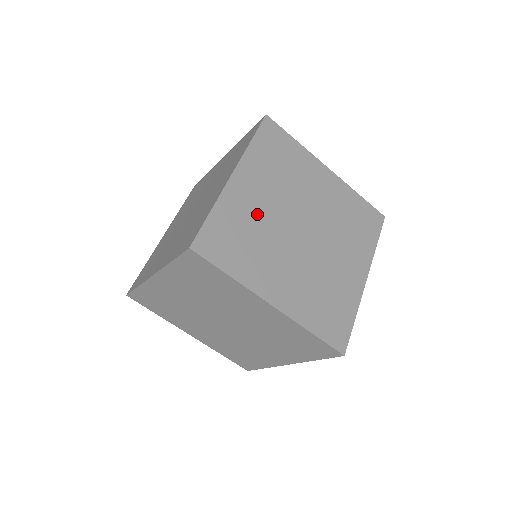
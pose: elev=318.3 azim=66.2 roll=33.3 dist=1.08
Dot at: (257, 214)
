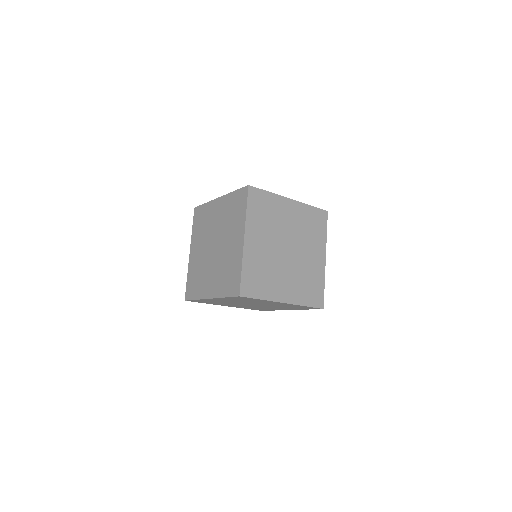
Dot at: (263, 256)
